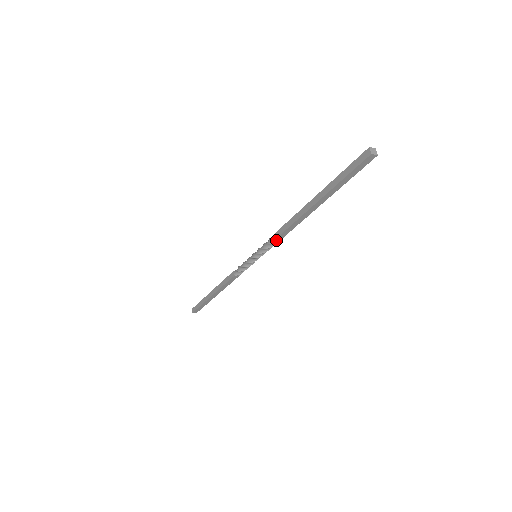
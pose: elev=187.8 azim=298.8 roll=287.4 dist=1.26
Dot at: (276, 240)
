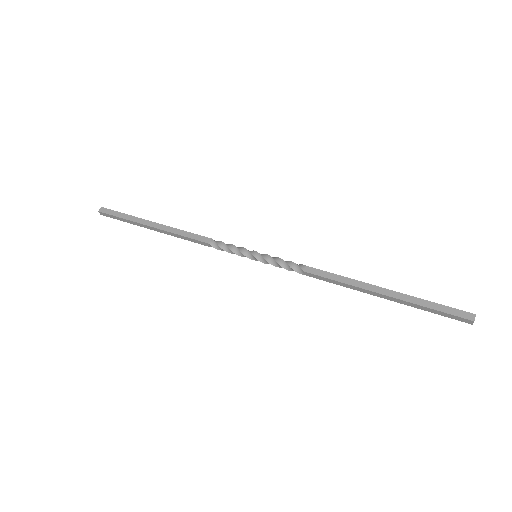
Dot at: (299, 271)
